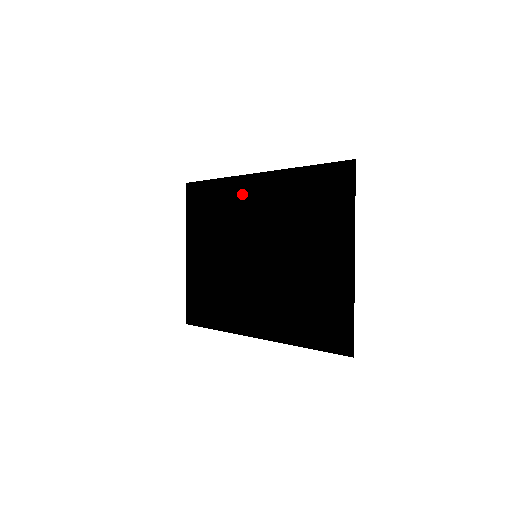
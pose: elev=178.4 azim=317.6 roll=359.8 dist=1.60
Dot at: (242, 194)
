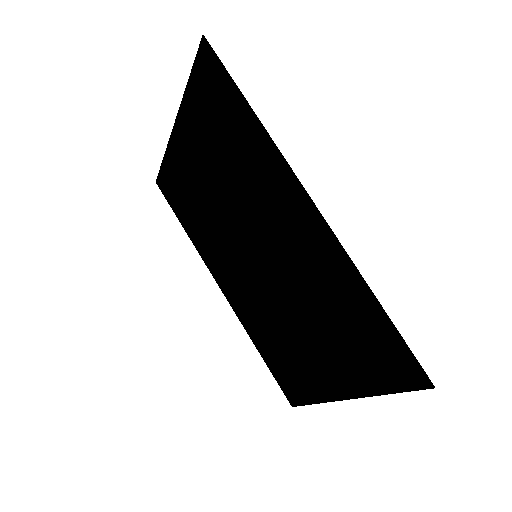
Dot at: (277, 188)
